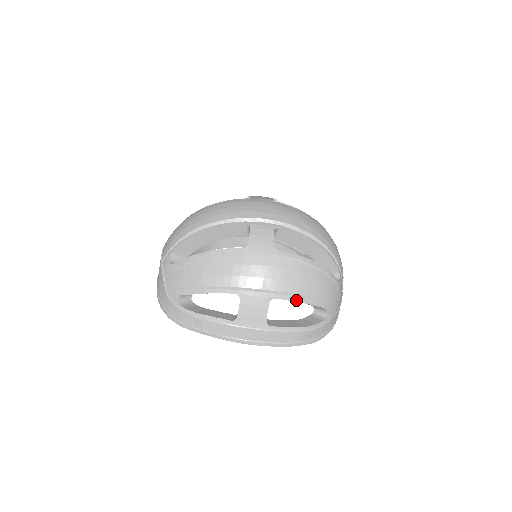
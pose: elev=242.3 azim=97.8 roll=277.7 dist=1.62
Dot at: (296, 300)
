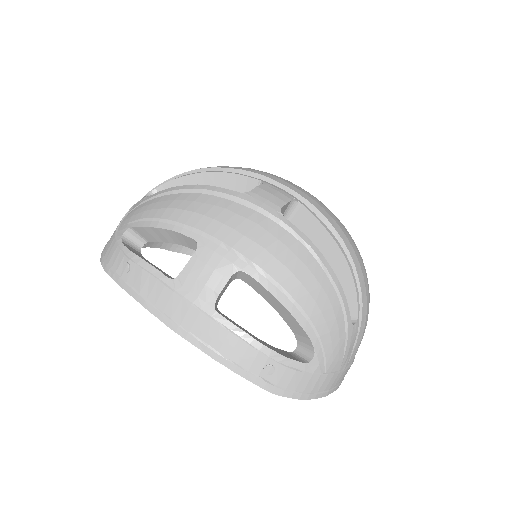
Dot at: (274, 293)
